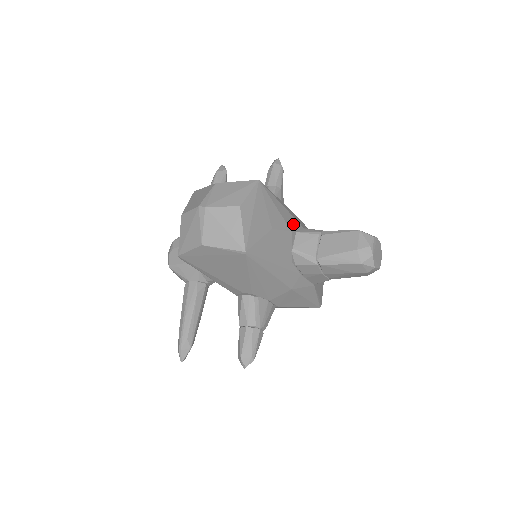
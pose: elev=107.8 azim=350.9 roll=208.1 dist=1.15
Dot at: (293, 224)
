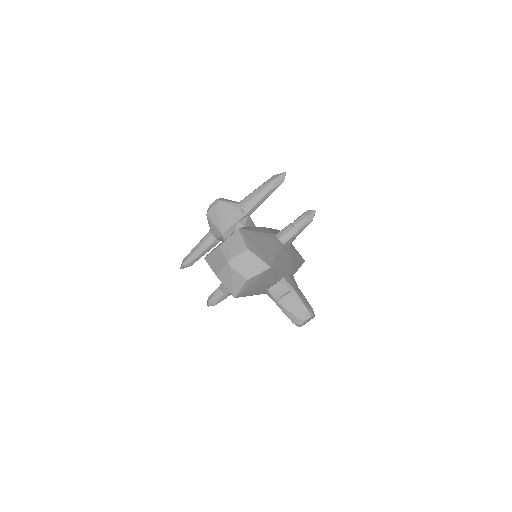
Dot at: (280, 277)
